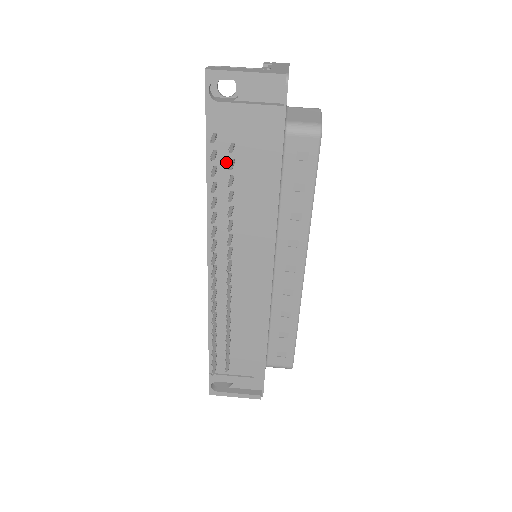
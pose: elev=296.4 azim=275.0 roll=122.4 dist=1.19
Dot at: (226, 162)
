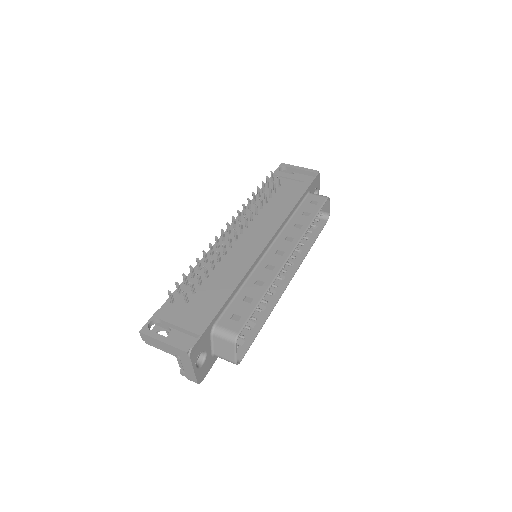
Dot at: occluded
